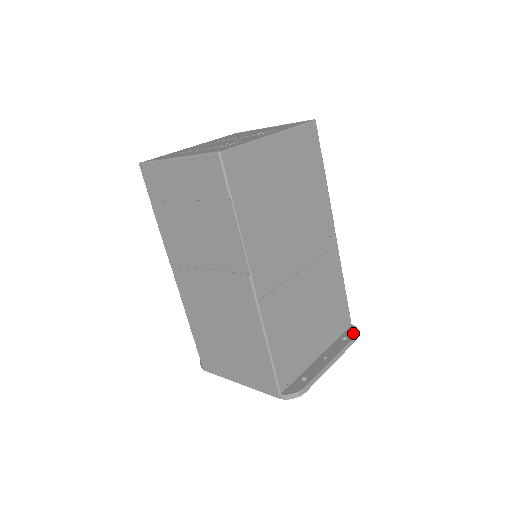
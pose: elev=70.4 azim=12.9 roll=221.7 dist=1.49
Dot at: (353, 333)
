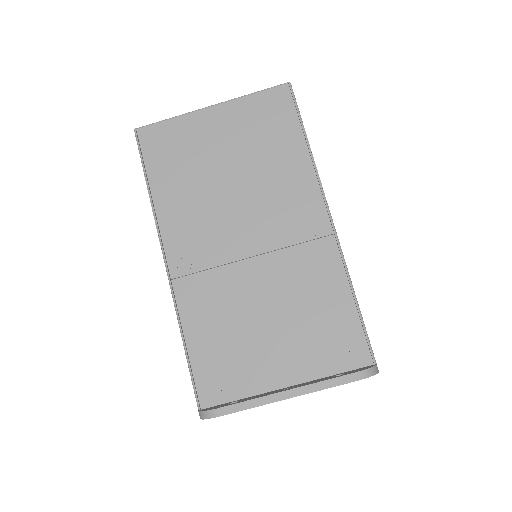
Dot at: (356, 370)
